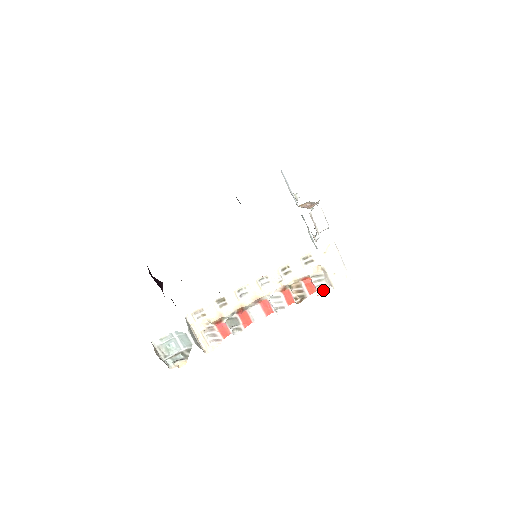
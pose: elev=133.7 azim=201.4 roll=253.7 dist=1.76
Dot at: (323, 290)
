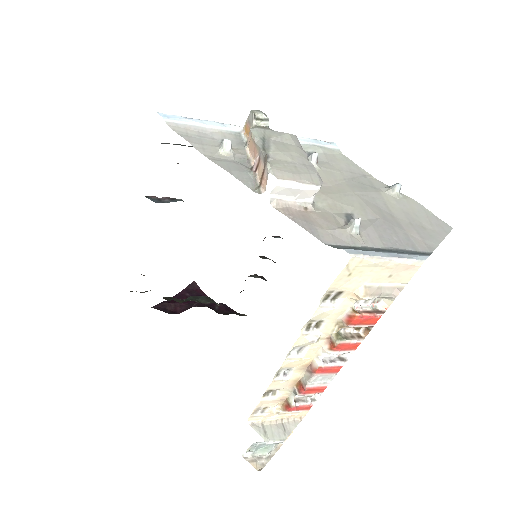
Dot at: (389, 301)
